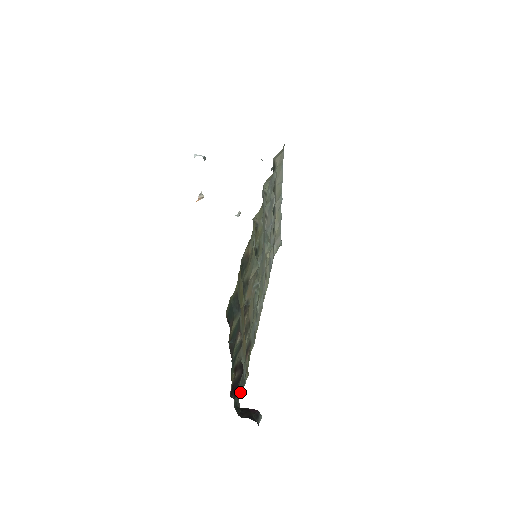
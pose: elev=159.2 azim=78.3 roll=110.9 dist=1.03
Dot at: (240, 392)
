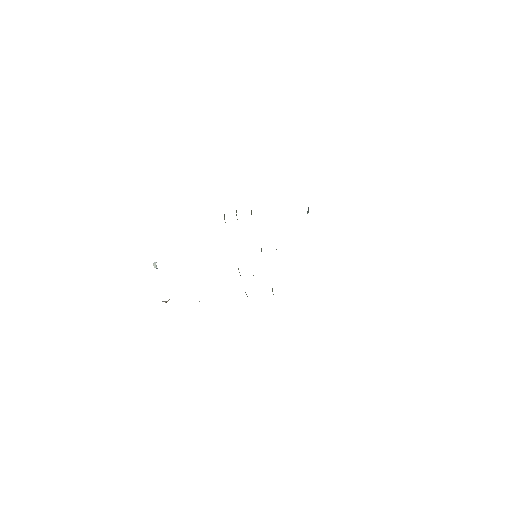
Dot at: occluded
